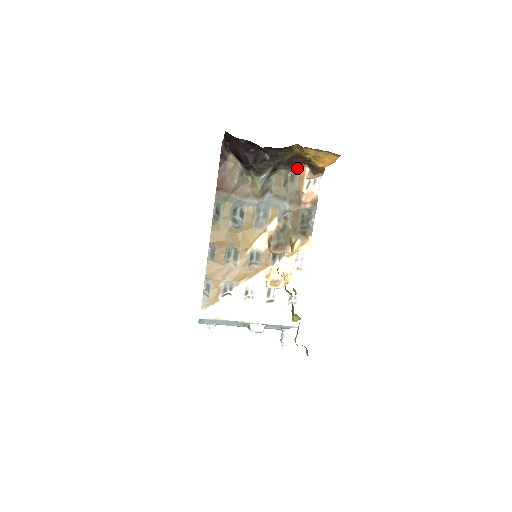
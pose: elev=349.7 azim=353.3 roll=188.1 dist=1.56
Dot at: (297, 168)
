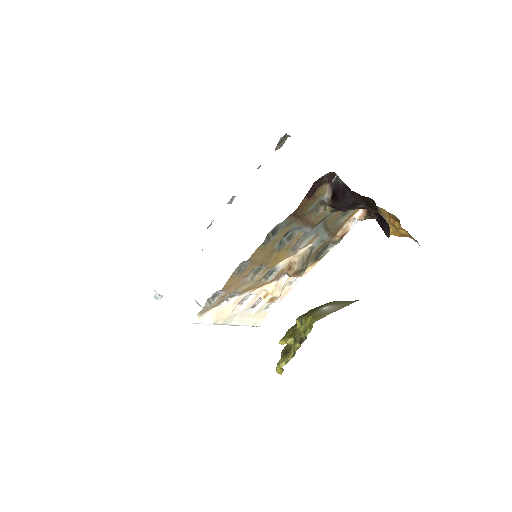
Dot at: occluded
